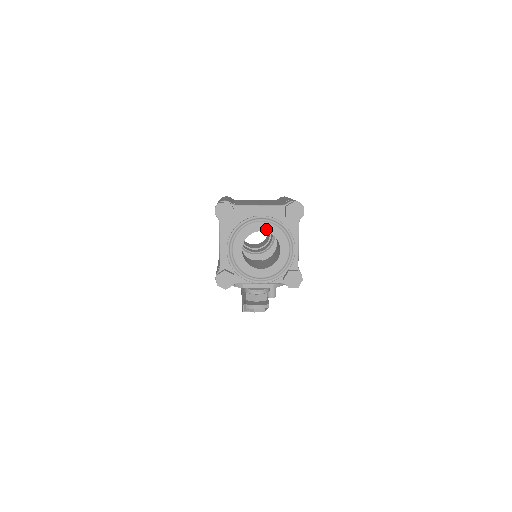
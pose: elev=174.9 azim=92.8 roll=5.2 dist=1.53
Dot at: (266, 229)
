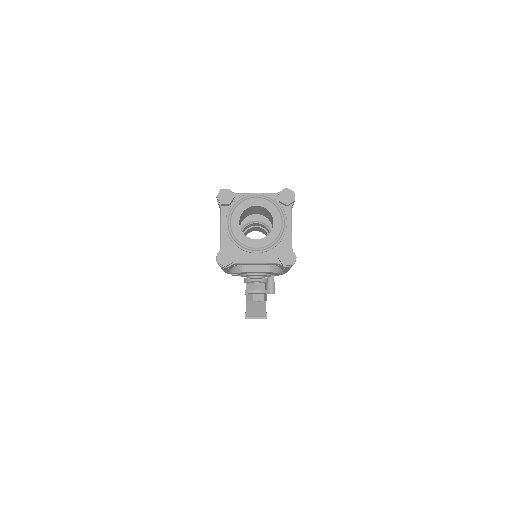
Dot at: (260, 204)
